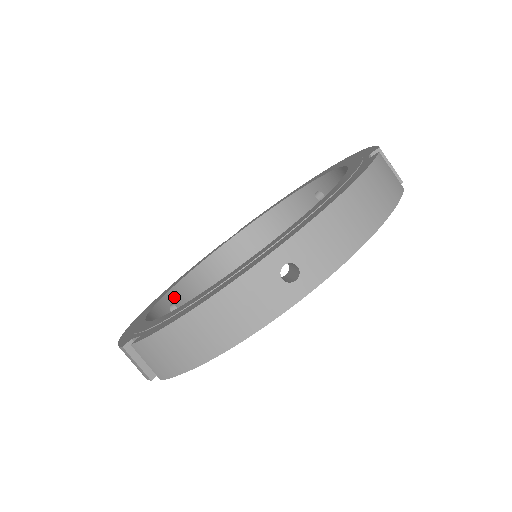
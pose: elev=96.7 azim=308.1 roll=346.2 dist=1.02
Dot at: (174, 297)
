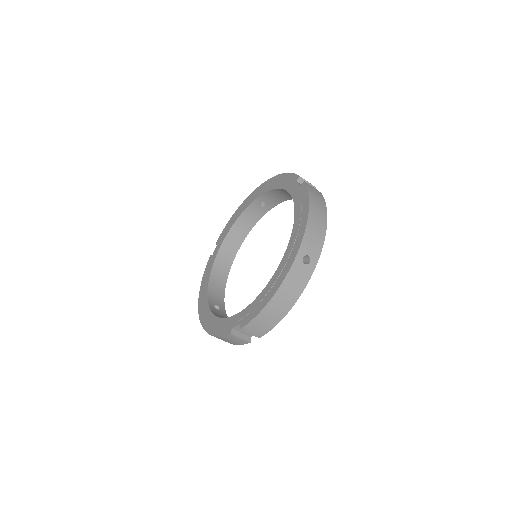
Dot at: (212, 301)
